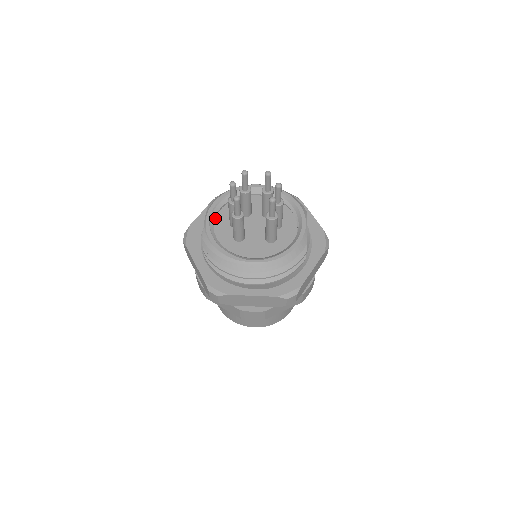
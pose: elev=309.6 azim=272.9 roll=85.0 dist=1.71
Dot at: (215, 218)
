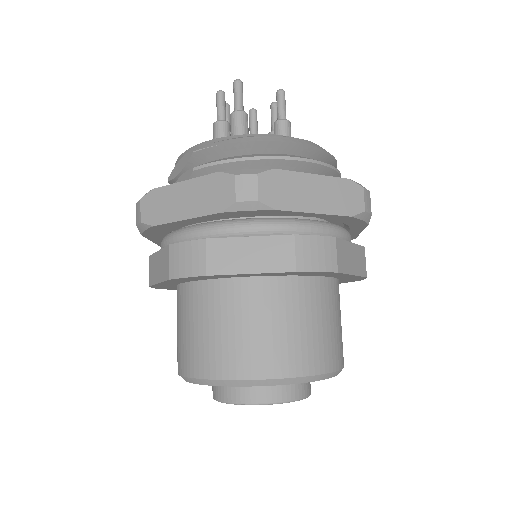
Dot at: occluded
